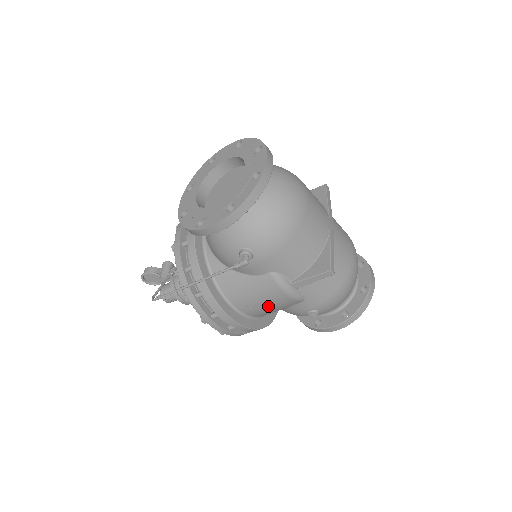
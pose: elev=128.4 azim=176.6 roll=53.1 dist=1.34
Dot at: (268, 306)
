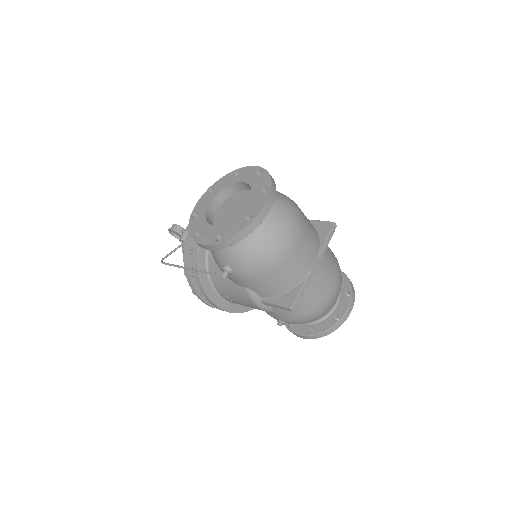
Dot at: (244, 304)
